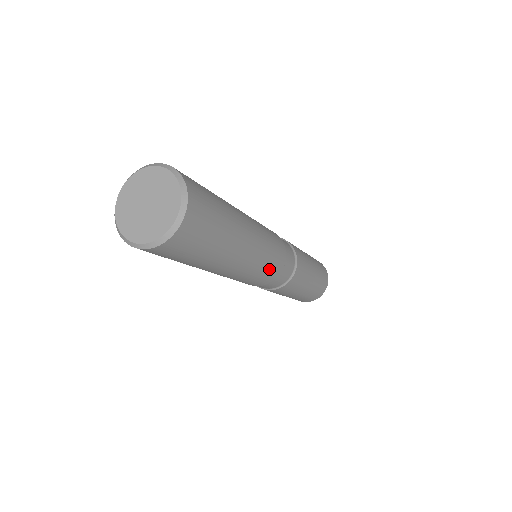
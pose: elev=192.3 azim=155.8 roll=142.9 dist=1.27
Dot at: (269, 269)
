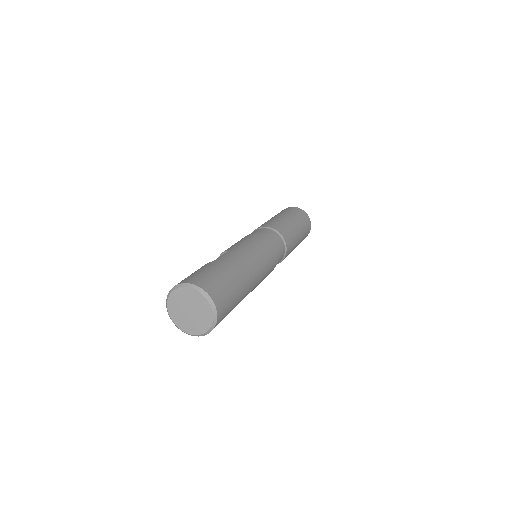
Dot at: (269, 271)
